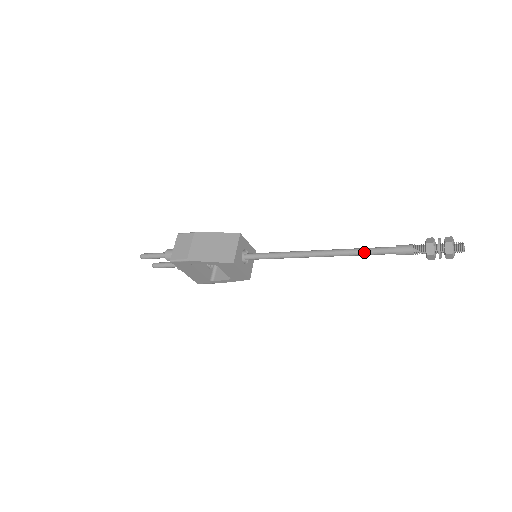
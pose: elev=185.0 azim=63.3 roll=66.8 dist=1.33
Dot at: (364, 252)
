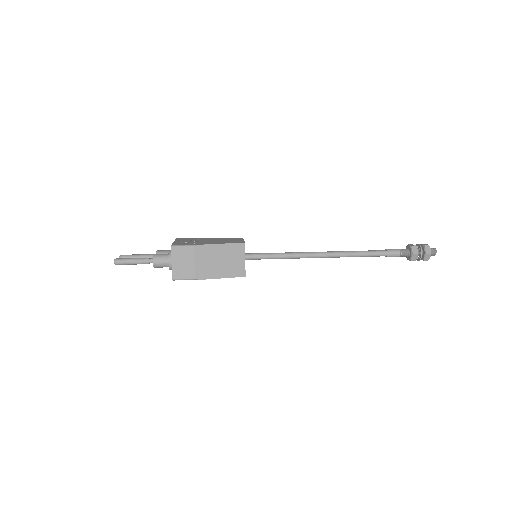
Dot at: (361, 256)
